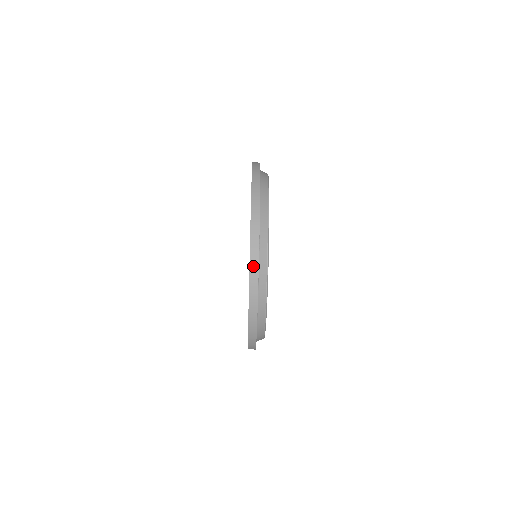
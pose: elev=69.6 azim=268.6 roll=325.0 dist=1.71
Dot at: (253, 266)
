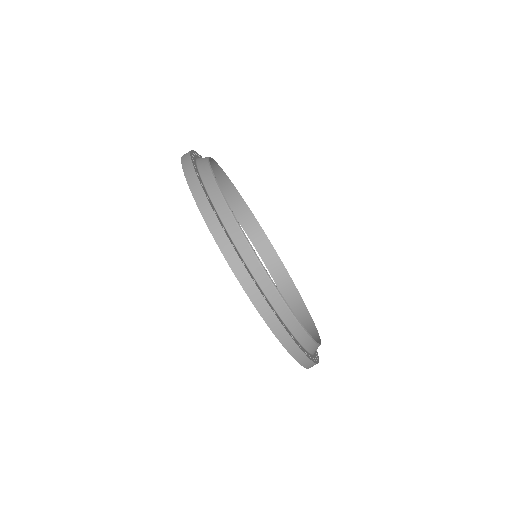
Dot at: (290, 347)
